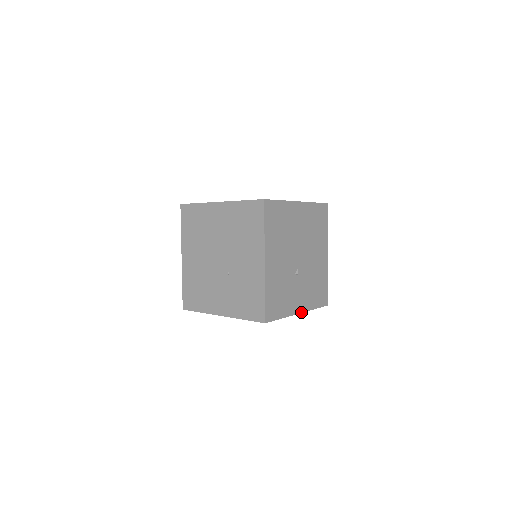
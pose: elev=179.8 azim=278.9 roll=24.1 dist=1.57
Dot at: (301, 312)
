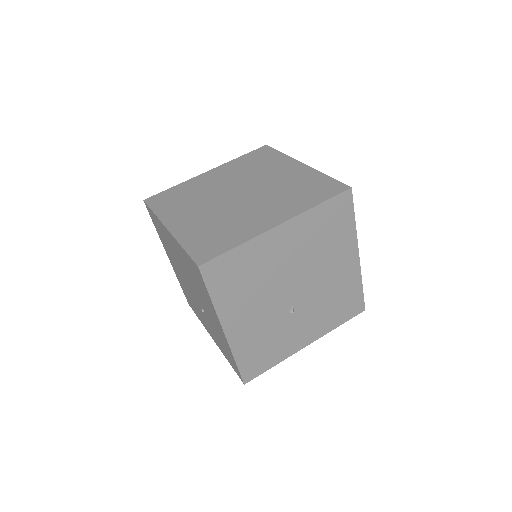
Dot at: (310, 343)
